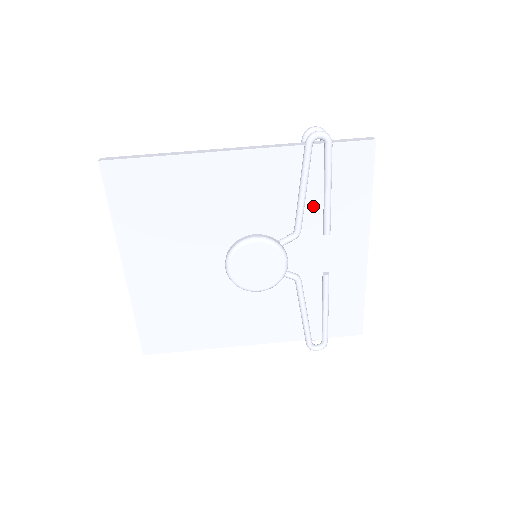
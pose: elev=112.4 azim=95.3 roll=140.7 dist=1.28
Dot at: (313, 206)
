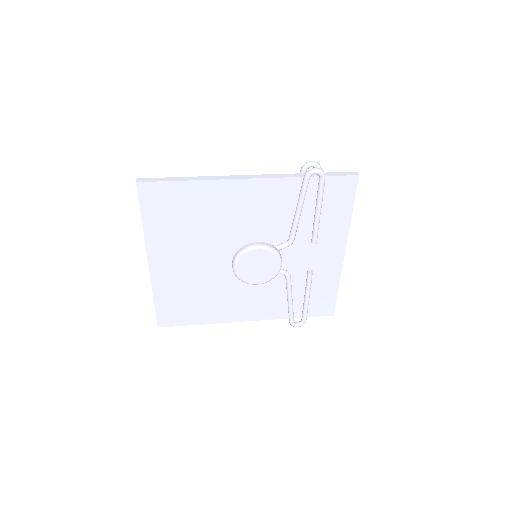
Dot at: (305, 221)
